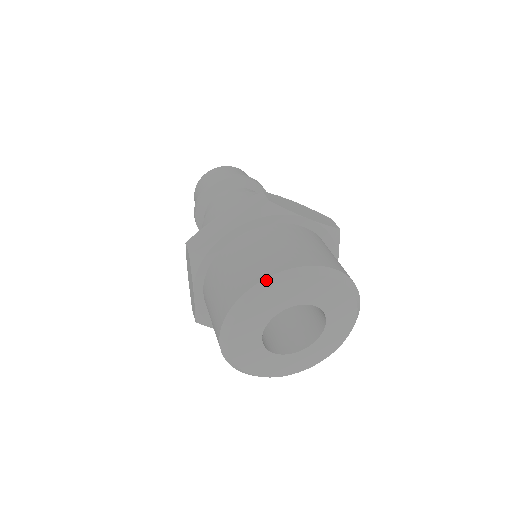
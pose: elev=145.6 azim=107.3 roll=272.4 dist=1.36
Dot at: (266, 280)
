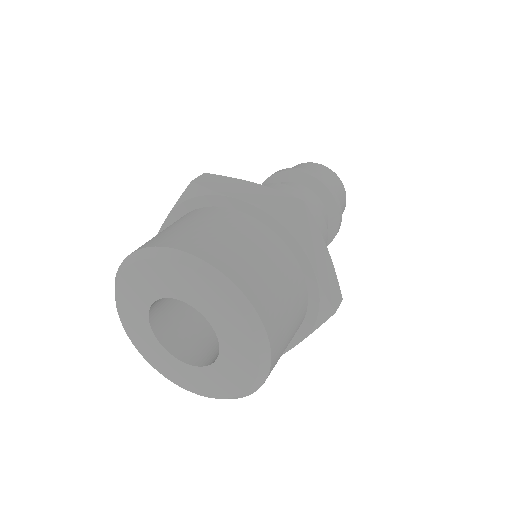
Dot at: (194, 257)
